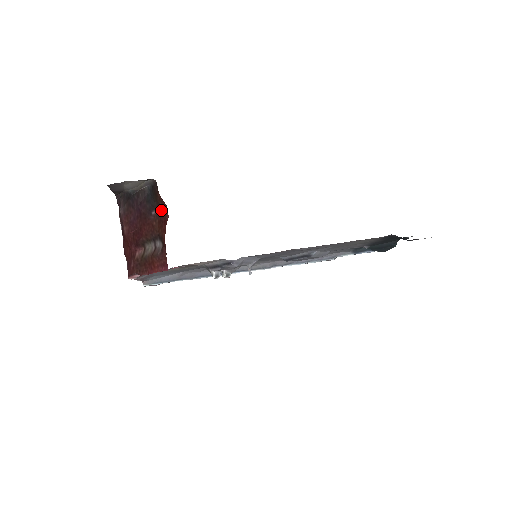
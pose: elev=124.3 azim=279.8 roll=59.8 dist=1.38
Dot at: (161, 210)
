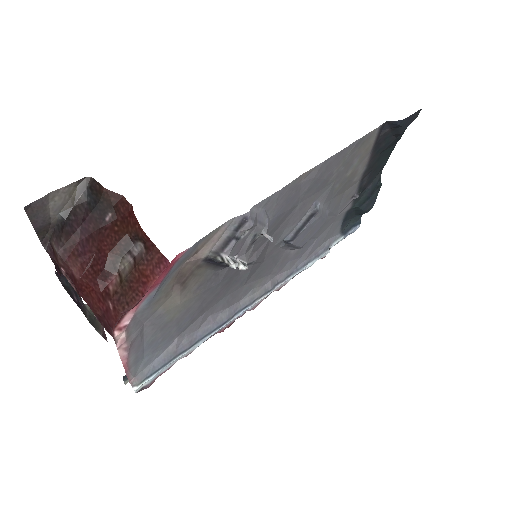
Dot at: (117, 206)
